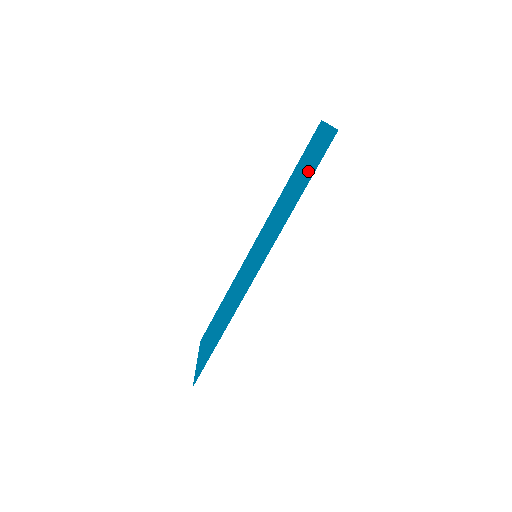
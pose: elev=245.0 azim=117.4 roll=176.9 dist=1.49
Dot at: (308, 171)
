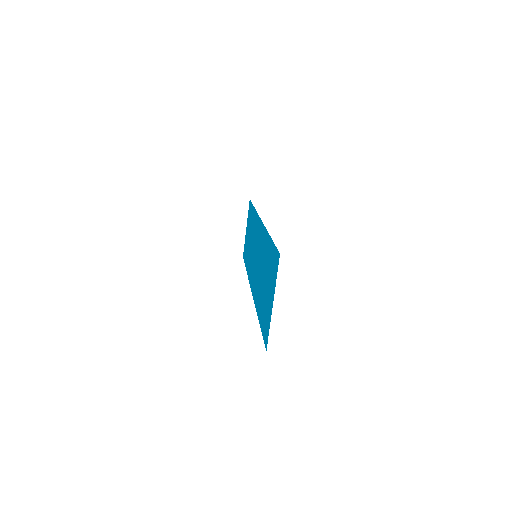
Dot at: (263, 307)
